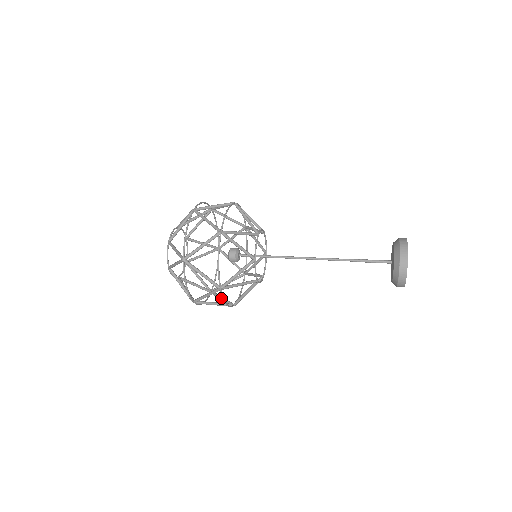
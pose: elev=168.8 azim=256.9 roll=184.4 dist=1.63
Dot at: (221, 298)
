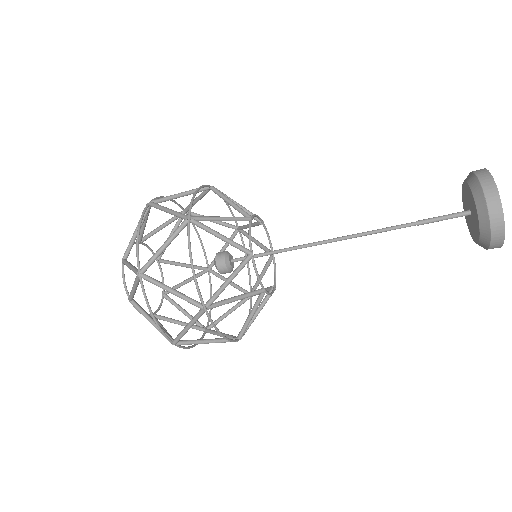
Dot at: occluded
